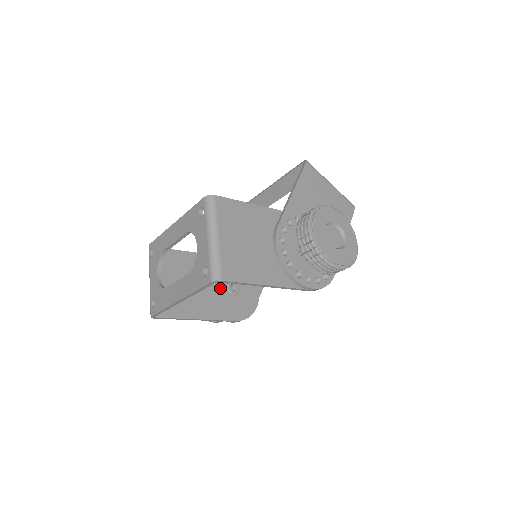
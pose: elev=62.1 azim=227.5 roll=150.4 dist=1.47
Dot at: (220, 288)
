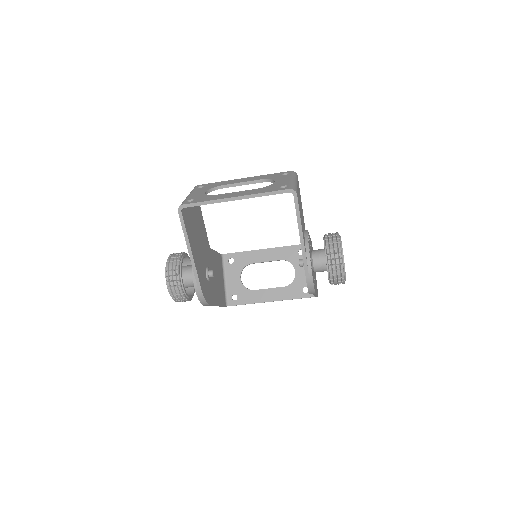
Dot at: (204, 262)
